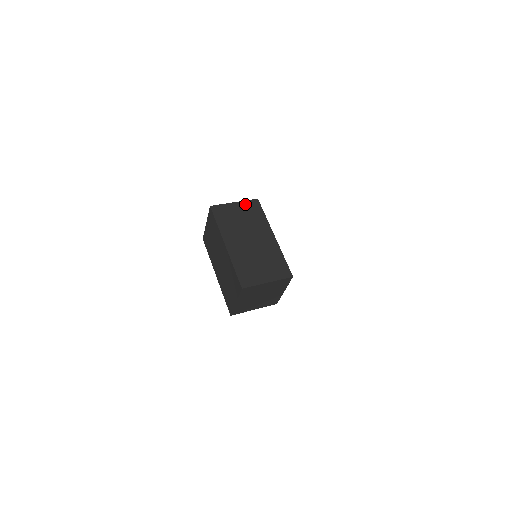
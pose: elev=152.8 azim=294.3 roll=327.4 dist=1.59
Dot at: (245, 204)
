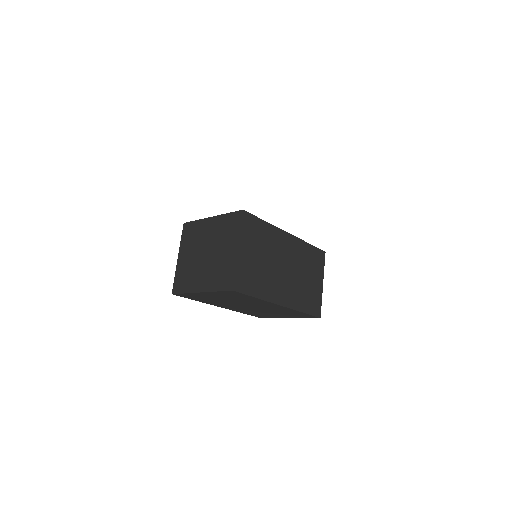
Dot at: (245, 236)
